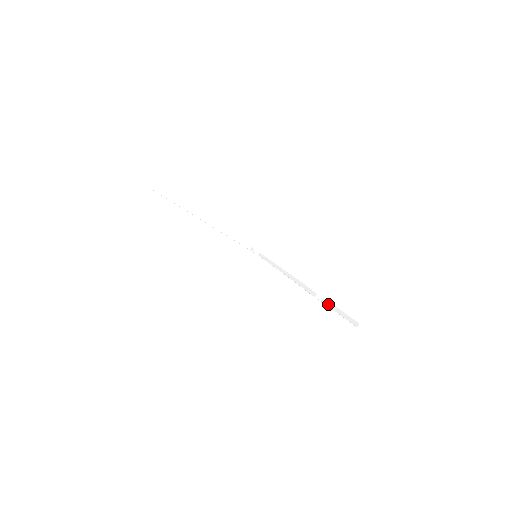
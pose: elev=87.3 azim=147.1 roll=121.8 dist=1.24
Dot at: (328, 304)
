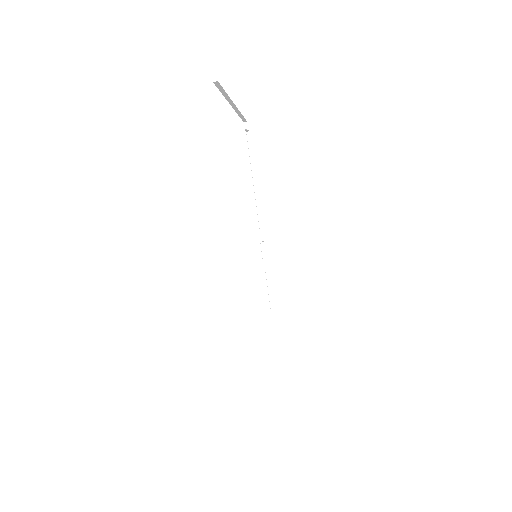
Dot at: (267, 270)
